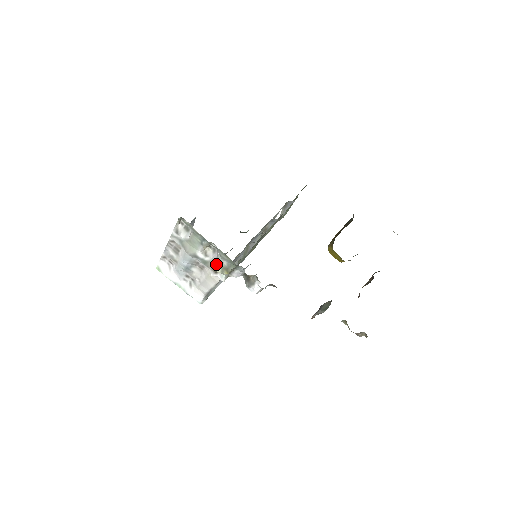
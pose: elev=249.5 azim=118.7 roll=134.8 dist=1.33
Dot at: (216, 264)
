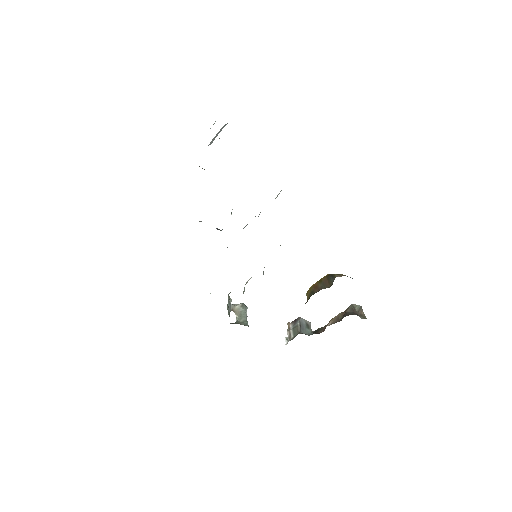
Dot at: occluded
